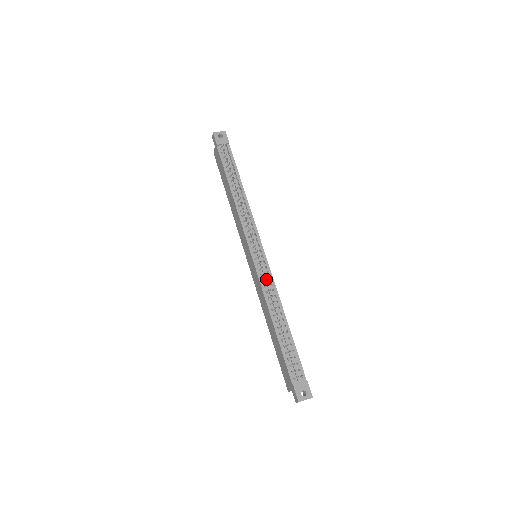
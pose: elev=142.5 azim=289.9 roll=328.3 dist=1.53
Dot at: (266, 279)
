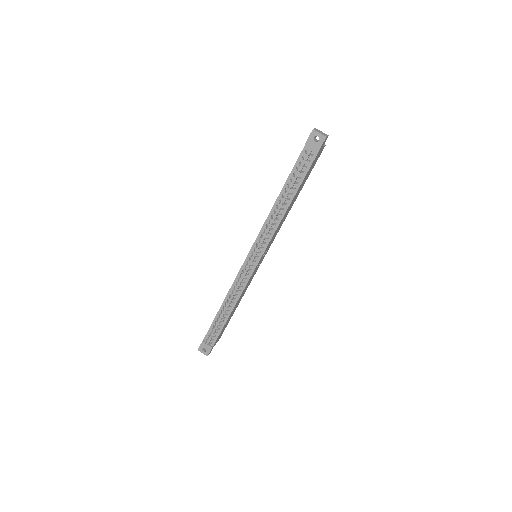
Dot at: (239, 281)
